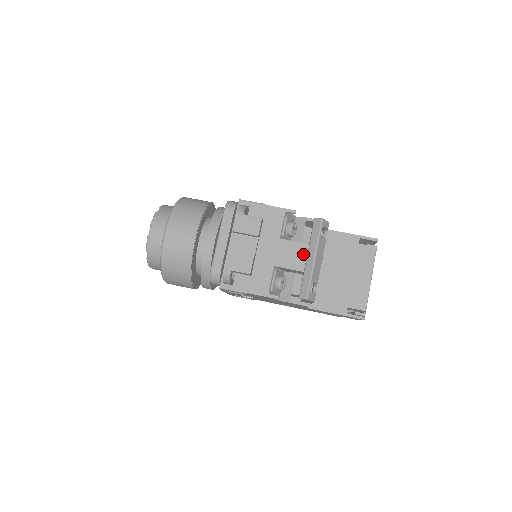
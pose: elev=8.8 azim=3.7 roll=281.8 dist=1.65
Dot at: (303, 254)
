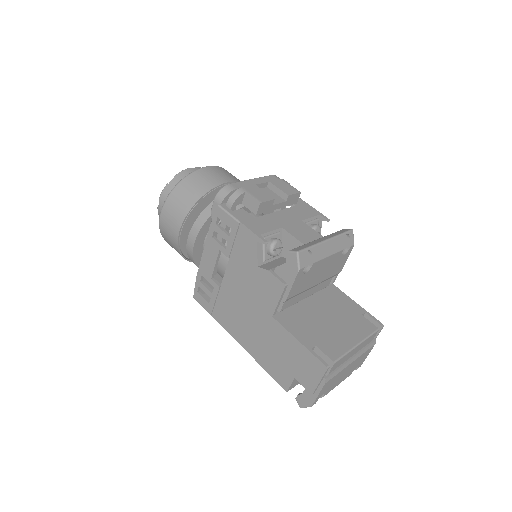
Dot at: (316, 239)
